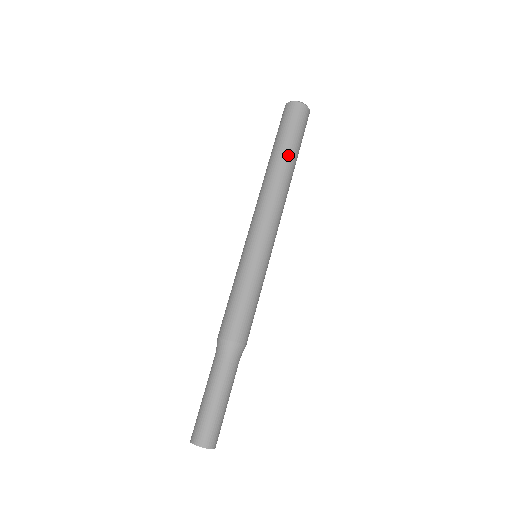
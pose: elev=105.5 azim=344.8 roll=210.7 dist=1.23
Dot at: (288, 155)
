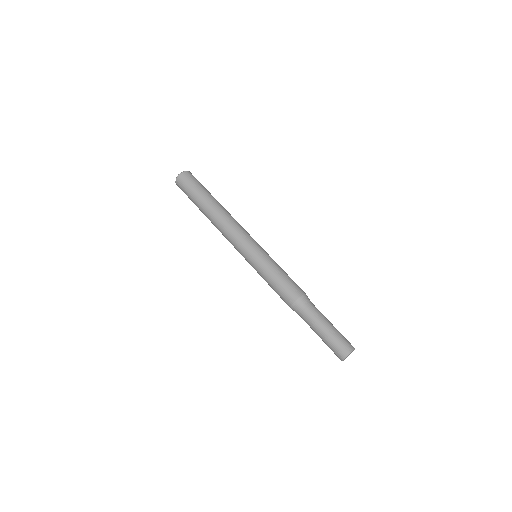
Dot at: (215, 199)
